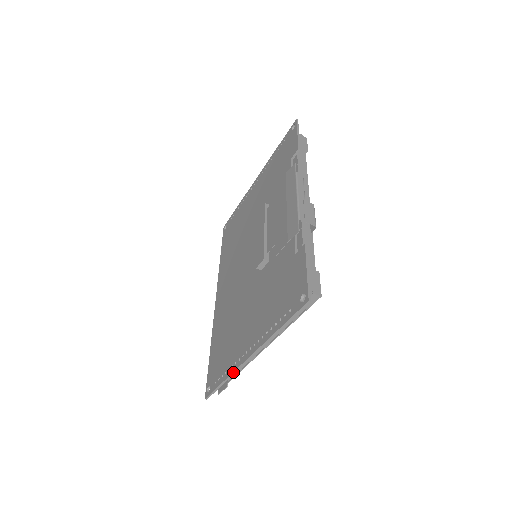
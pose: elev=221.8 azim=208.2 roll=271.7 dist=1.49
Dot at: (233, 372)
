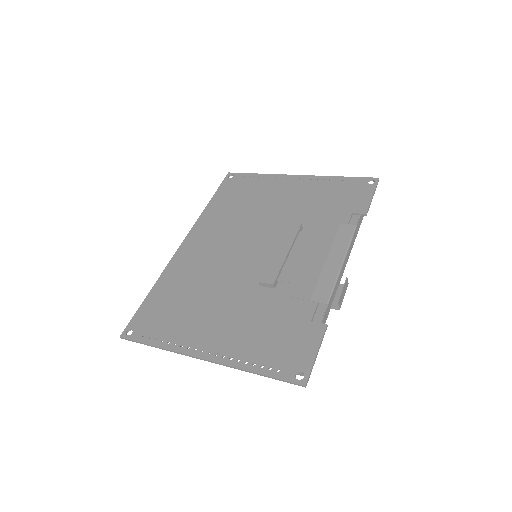
Dot at: (174, 351)
